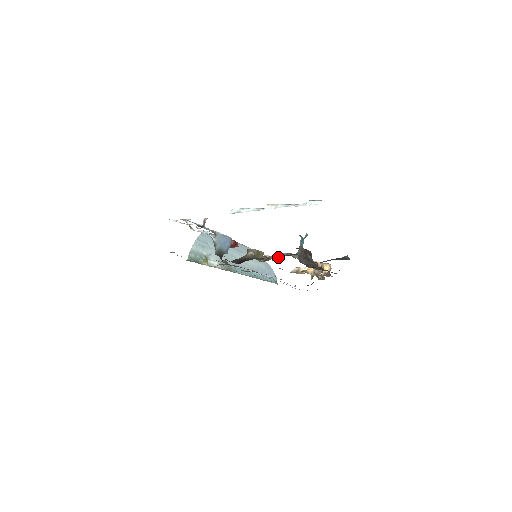
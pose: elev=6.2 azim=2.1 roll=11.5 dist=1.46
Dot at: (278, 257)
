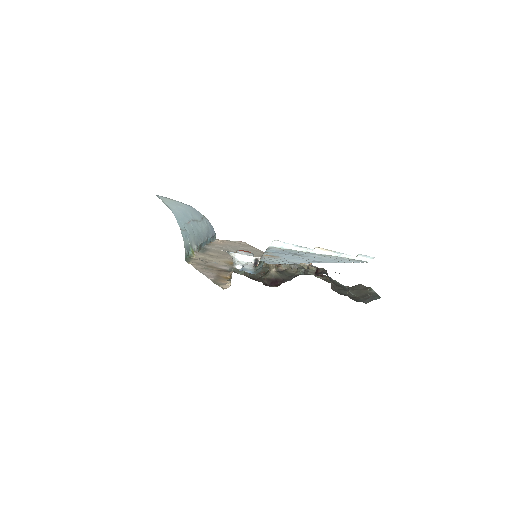
Dot at: (295, 271)
